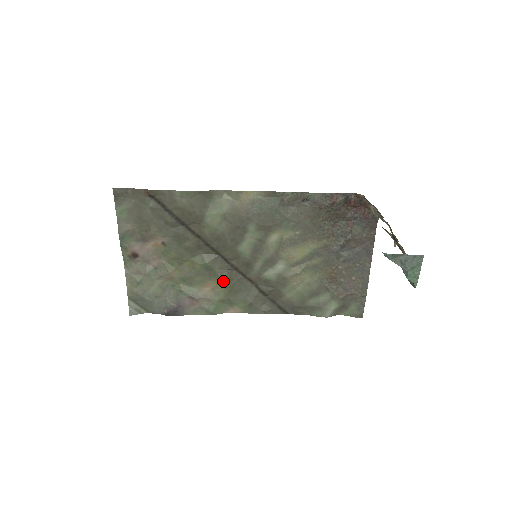
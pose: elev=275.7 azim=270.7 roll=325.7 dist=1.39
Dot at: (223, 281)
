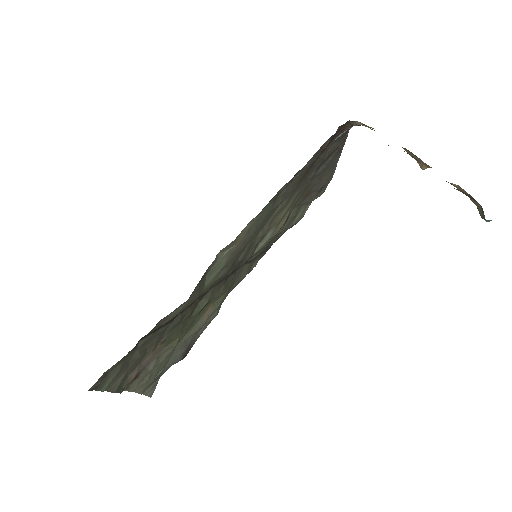
Dot at: (222, 294)
